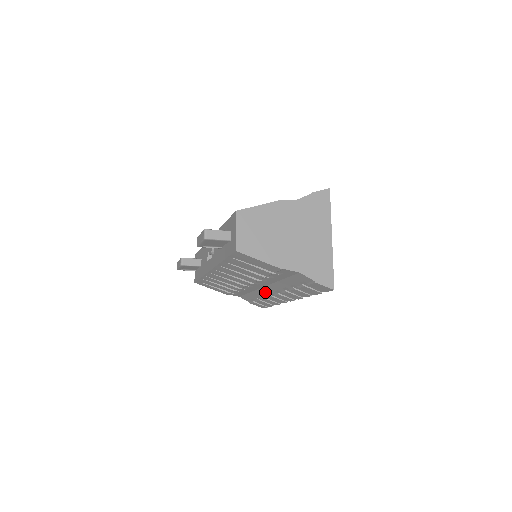
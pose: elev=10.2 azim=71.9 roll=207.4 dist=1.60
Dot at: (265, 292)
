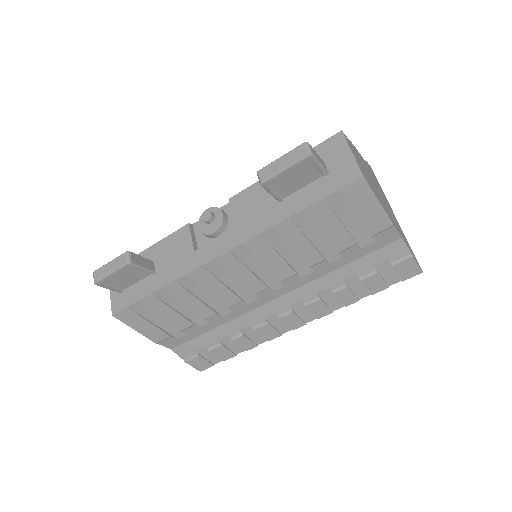
Dot at: (261, 315)
